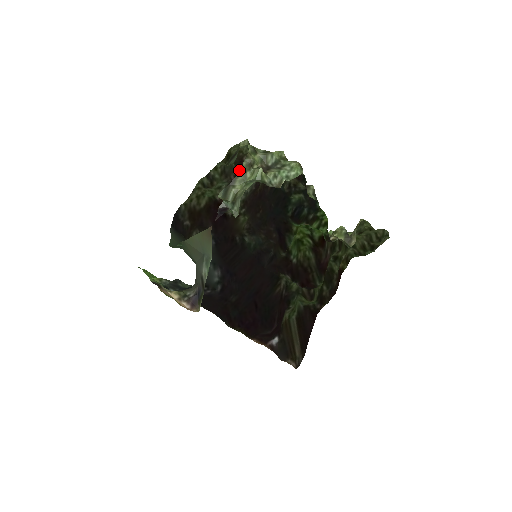
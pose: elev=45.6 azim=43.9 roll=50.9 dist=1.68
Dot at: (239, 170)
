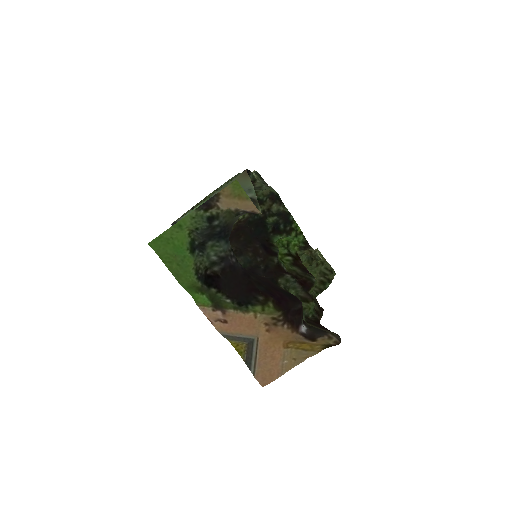
Dot at: occluded
